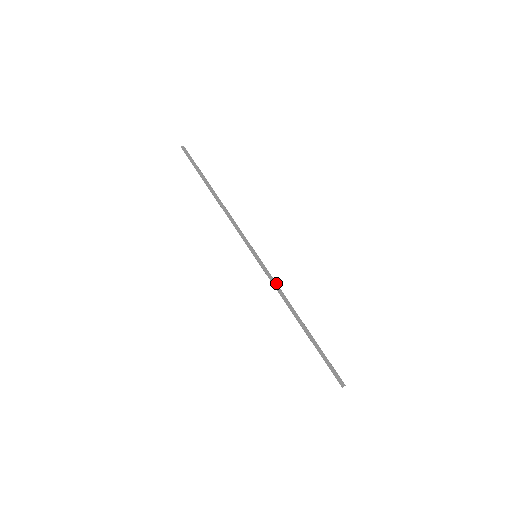
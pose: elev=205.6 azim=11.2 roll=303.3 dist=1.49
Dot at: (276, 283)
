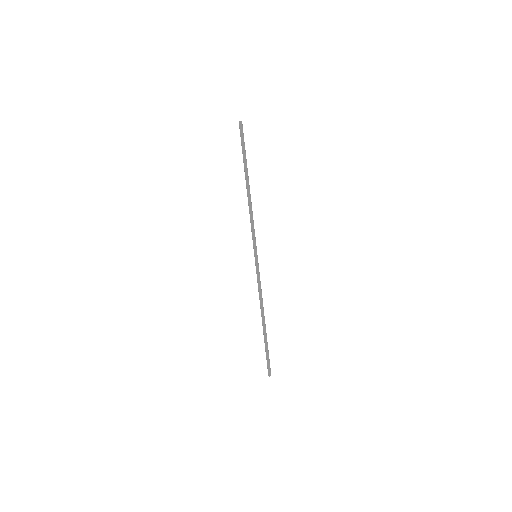
Dot at: (259, 285)
